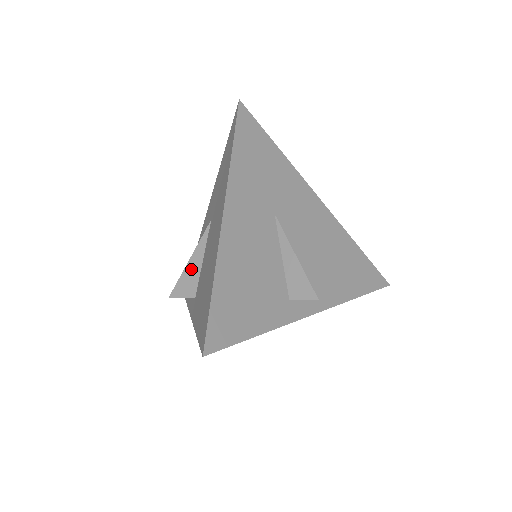
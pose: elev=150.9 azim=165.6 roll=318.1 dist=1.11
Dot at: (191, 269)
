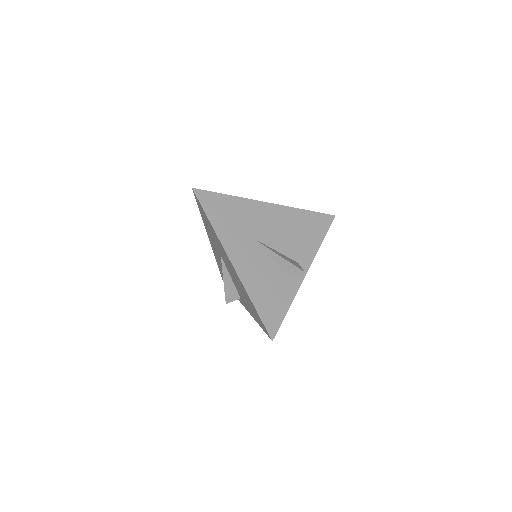
Dot at: (228, 285)
